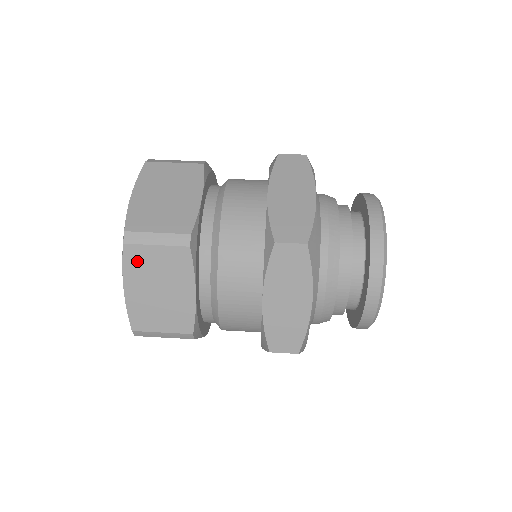
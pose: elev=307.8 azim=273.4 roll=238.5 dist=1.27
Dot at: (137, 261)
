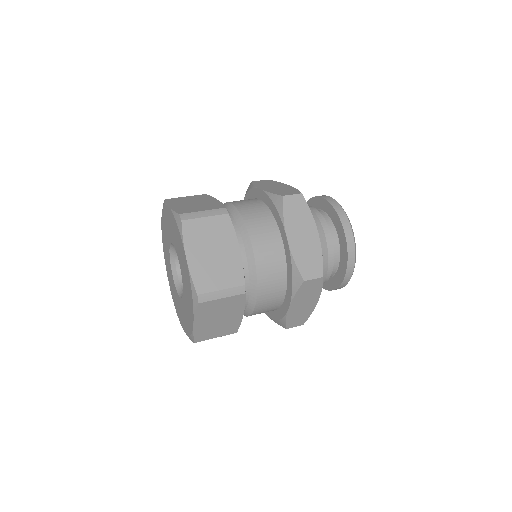
Dot at: (206, 309)
